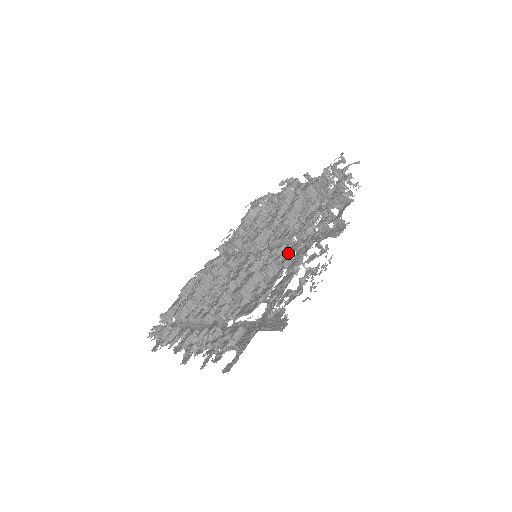
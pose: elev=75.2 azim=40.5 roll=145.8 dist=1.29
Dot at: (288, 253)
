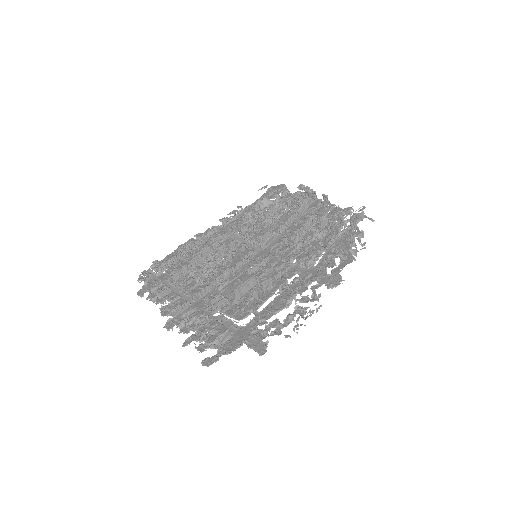
Dot at: (286, 277)
